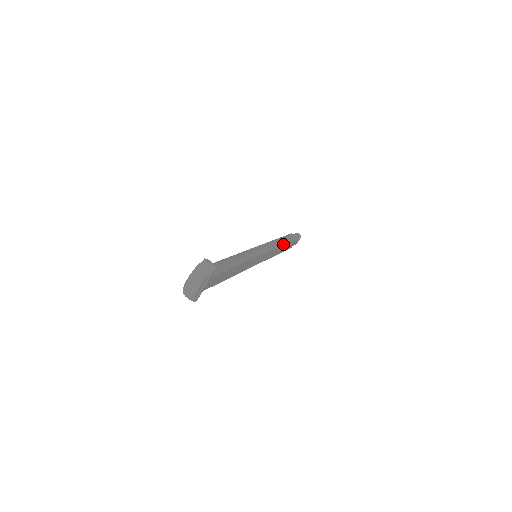
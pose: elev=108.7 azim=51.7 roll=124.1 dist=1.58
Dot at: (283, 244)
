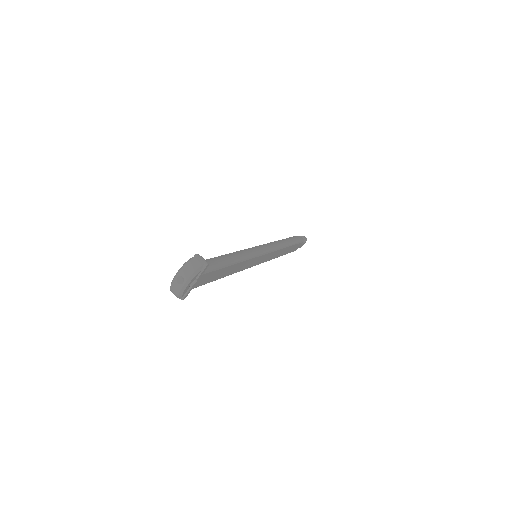
Dot at: (287, 246)
